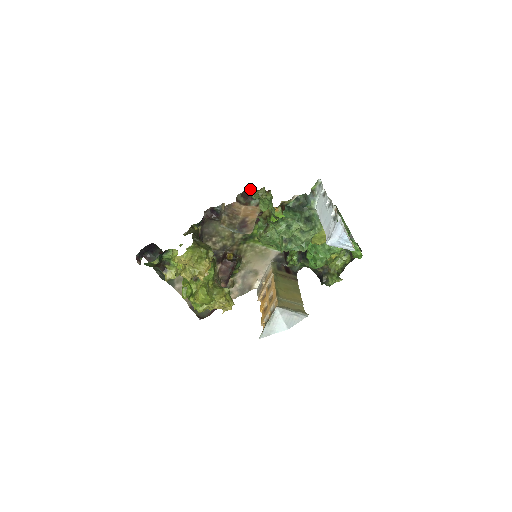
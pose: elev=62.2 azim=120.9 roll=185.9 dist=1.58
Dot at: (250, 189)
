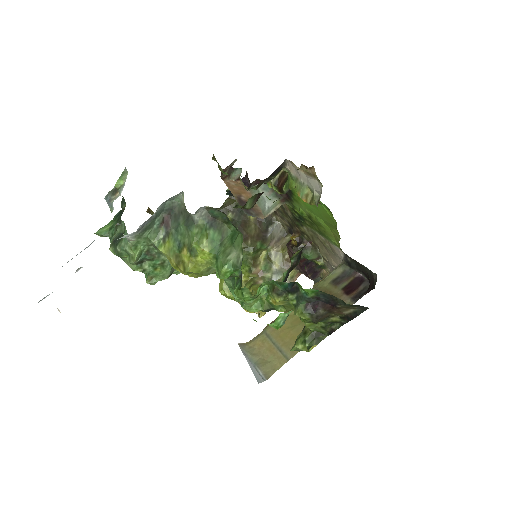
Dot at: occluded
